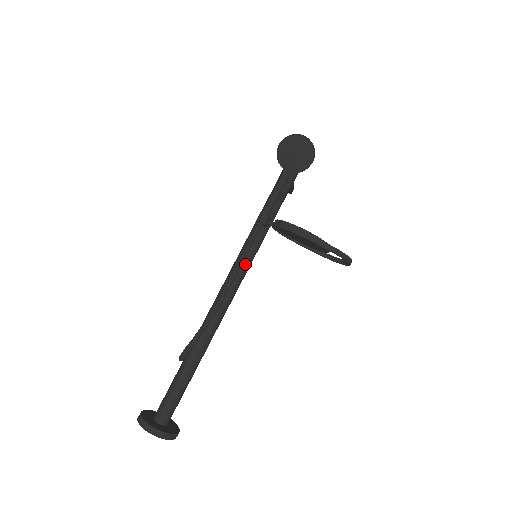
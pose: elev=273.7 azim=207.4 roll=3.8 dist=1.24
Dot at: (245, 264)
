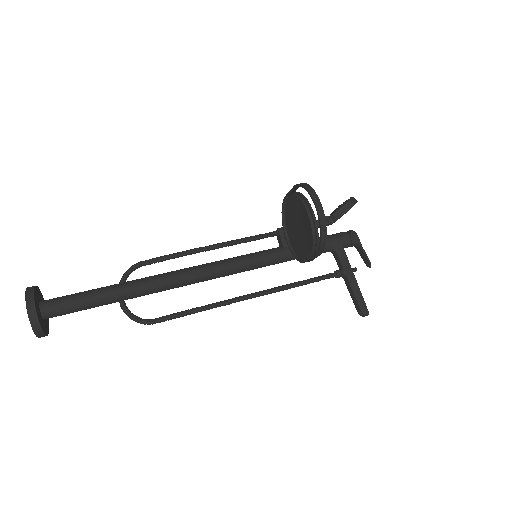
Dot at: (241, 256)
